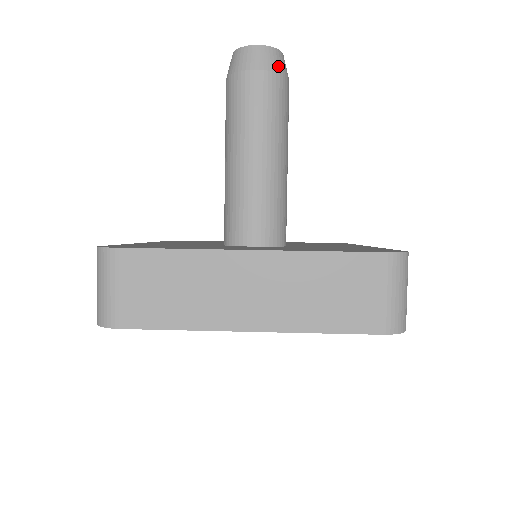
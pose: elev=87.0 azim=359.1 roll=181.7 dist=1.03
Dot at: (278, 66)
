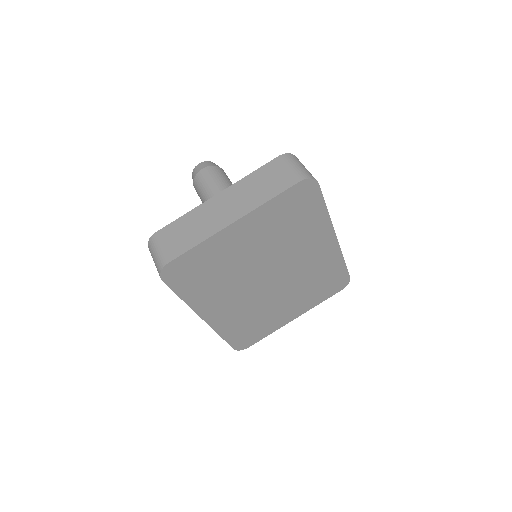
Dot at: (213, 164)
